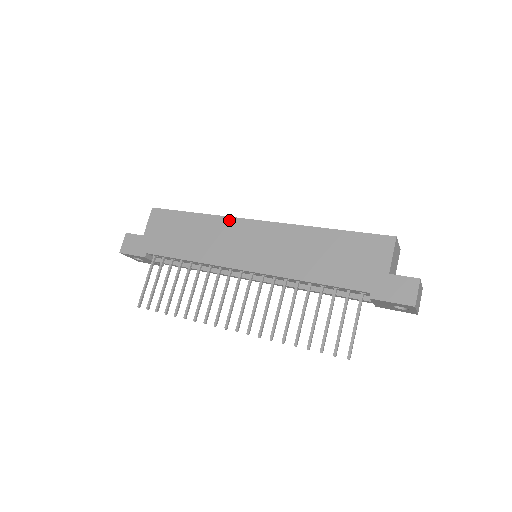
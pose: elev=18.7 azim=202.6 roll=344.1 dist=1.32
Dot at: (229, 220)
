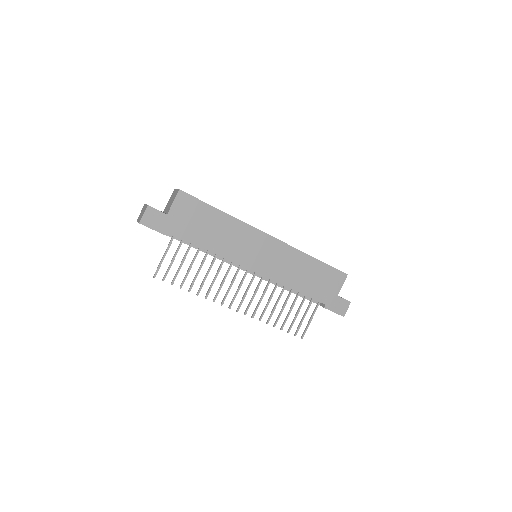
Dot at: (249, 228)
